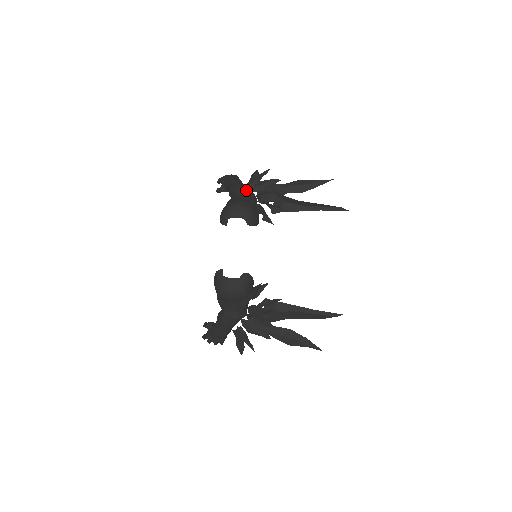
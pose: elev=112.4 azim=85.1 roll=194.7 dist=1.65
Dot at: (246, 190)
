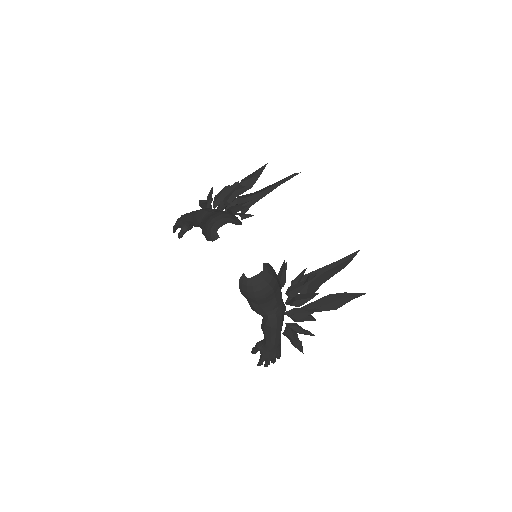
Dot at: (209, 209)
